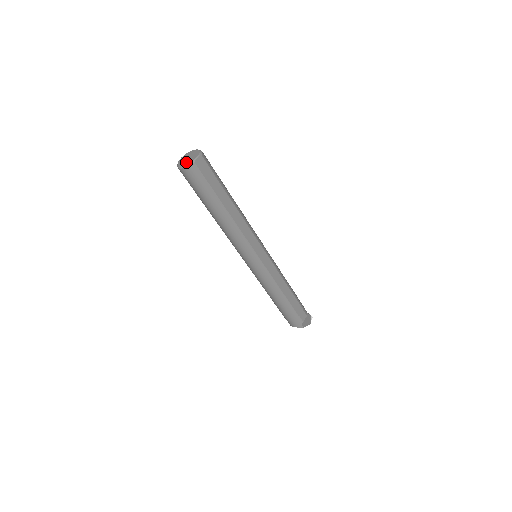
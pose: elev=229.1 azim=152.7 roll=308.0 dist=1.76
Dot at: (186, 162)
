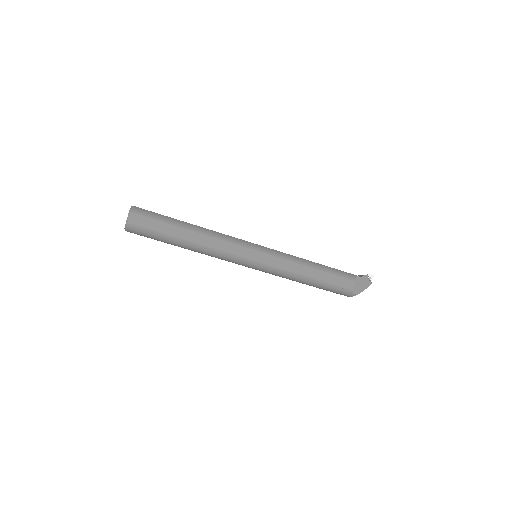
Dot at: (125, 224)
